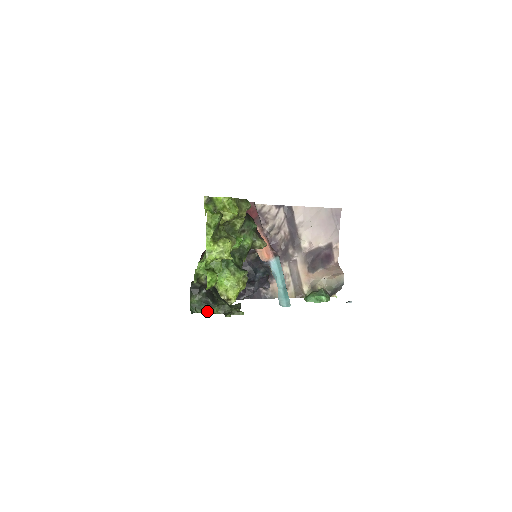
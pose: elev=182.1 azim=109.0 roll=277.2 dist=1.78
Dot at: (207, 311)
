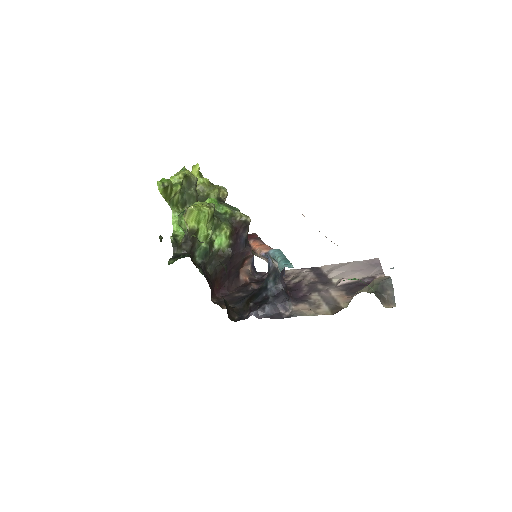
Dot at: occluded
